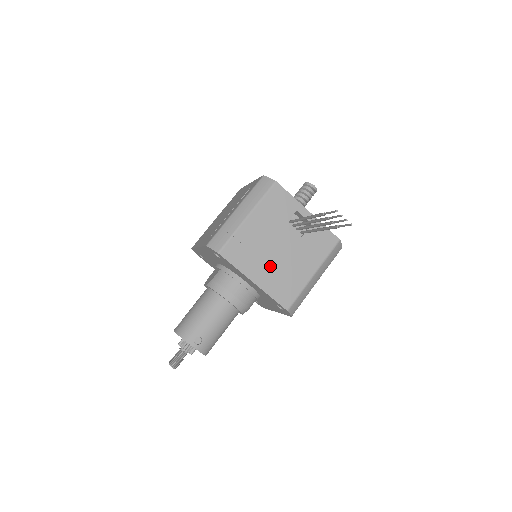
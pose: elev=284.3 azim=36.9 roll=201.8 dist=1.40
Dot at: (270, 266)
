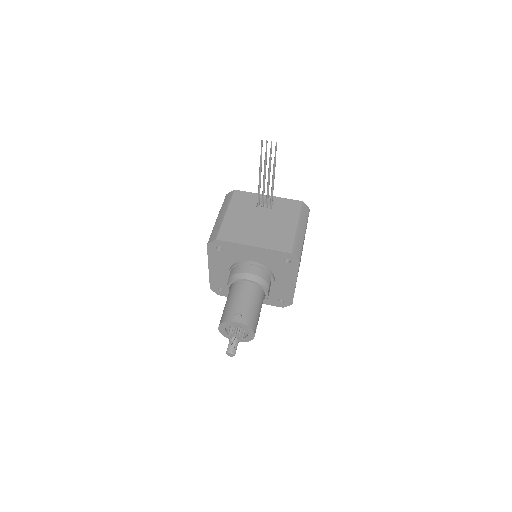
Dot at: (259, 233)
